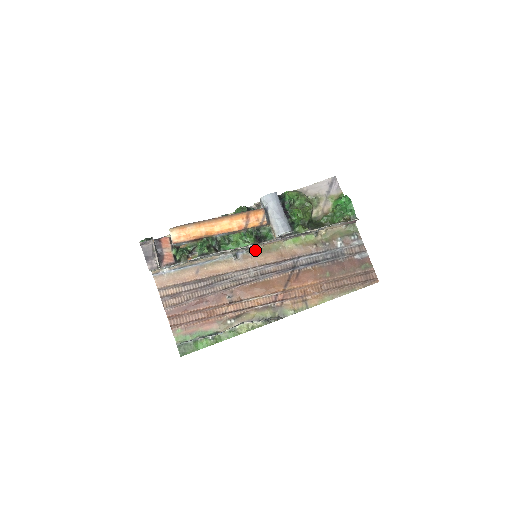
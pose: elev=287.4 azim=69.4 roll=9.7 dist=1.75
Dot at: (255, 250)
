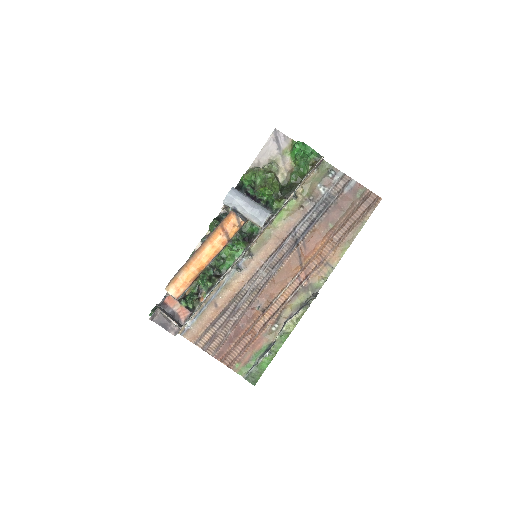
Dot at: (251, 250)
